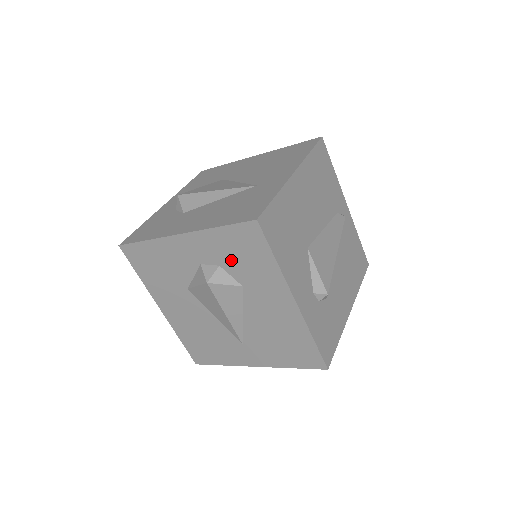
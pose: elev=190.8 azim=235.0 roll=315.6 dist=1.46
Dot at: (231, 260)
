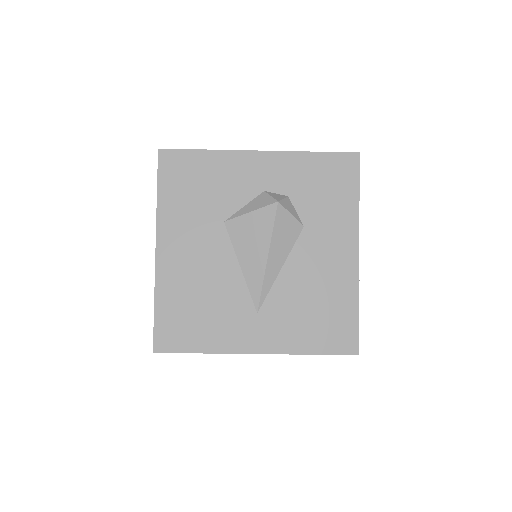
Dot at: (307, 192)
